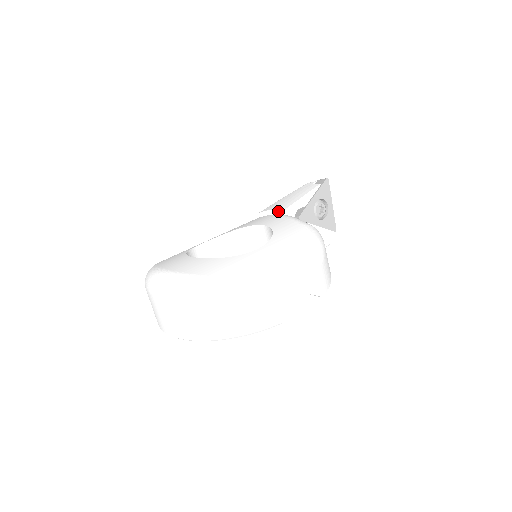
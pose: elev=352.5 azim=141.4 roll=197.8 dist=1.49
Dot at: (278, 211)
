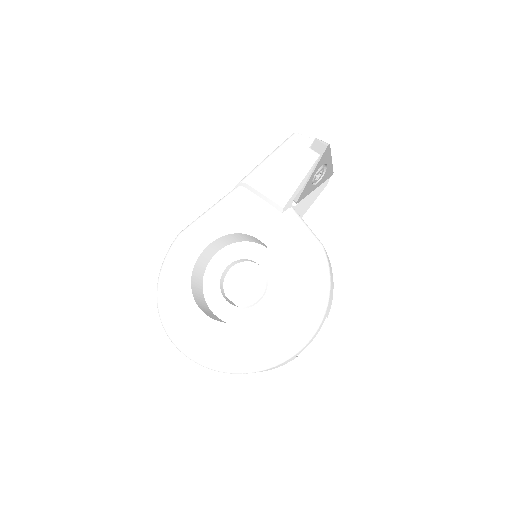
Dot at: (273, 204)
